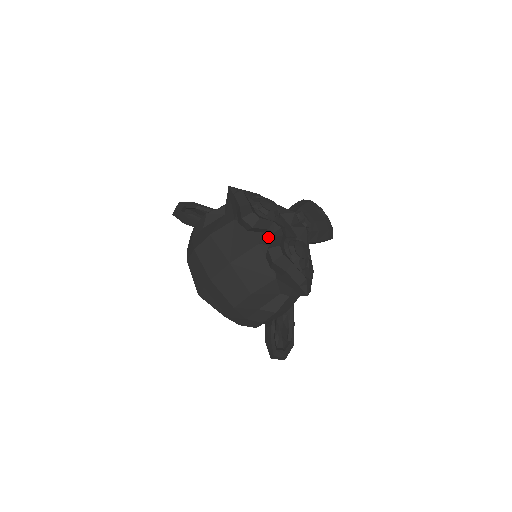
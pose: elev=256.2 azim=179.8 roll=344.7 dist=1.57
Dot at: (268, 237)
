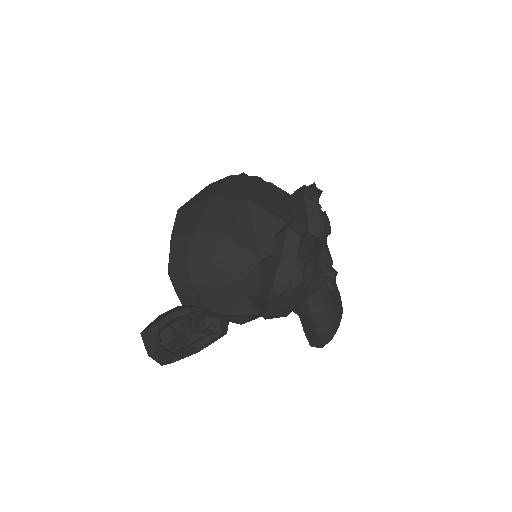
Dot at: occluded
